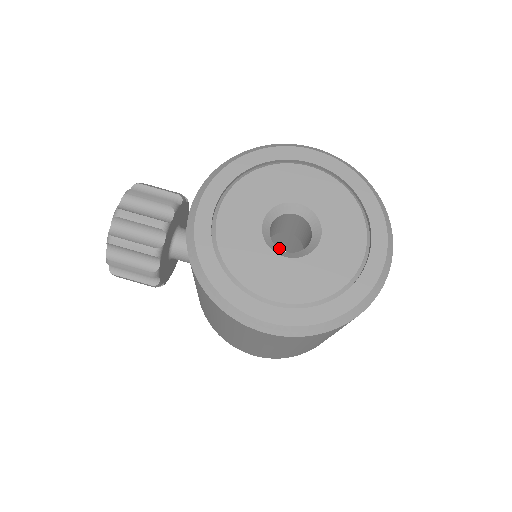
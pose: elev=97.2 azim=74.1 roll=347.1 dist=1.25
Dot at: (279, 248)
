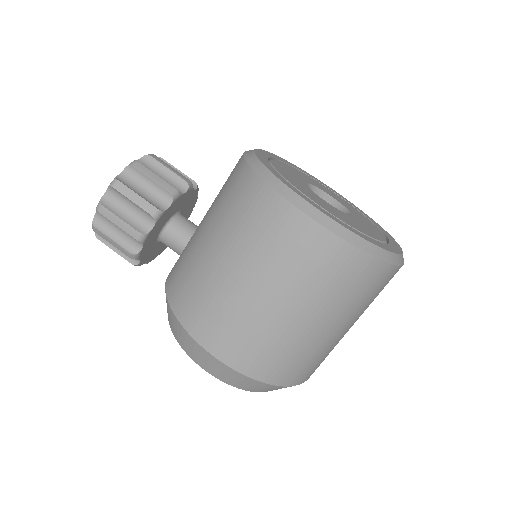
Dot at: occluded
